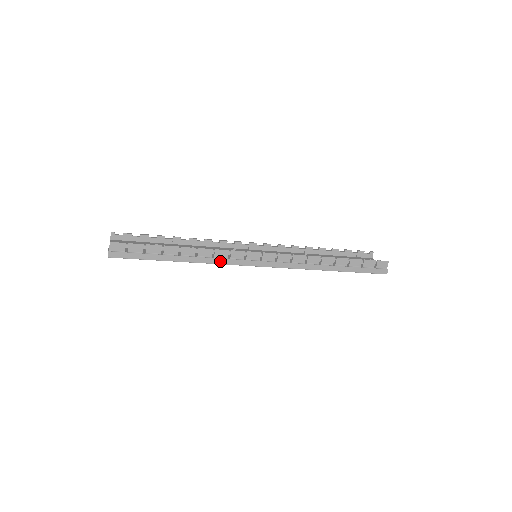
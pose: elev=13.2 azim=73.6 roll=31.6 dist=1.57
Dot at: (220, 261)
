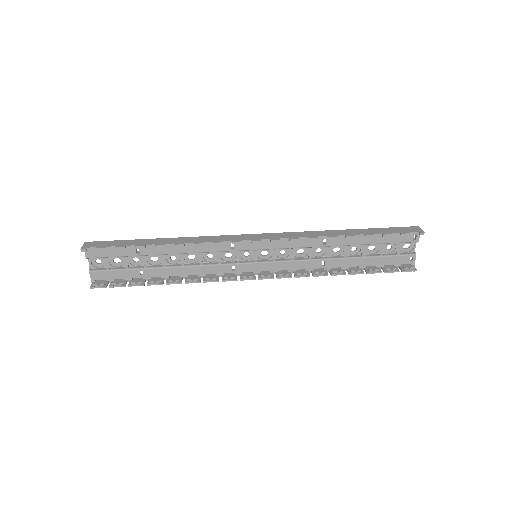
Dot at: (211, 276)
